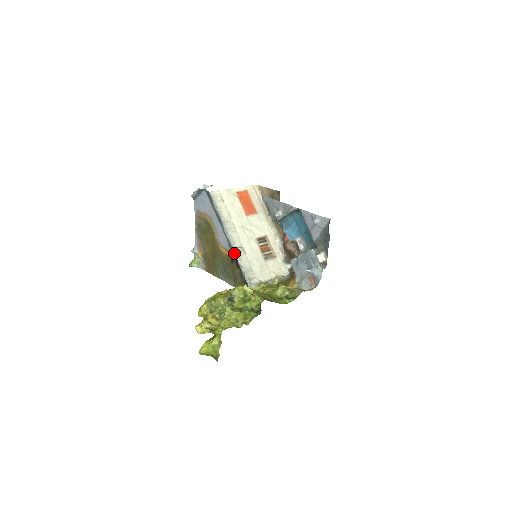
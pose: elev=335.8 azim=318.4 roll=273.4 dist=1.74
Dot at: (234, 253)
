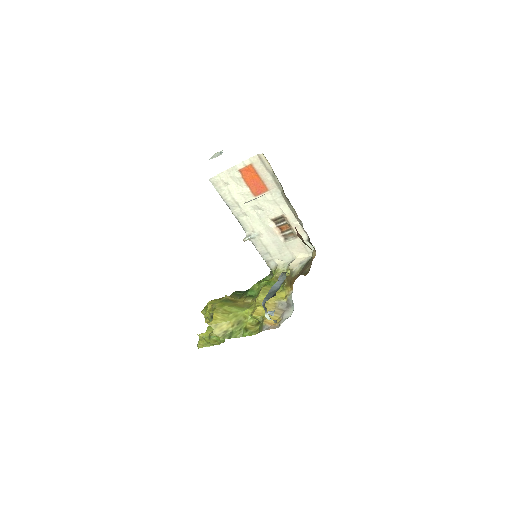
Dot at: occluded
